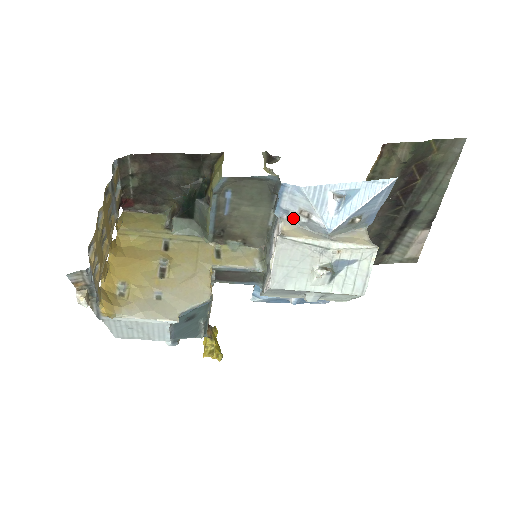
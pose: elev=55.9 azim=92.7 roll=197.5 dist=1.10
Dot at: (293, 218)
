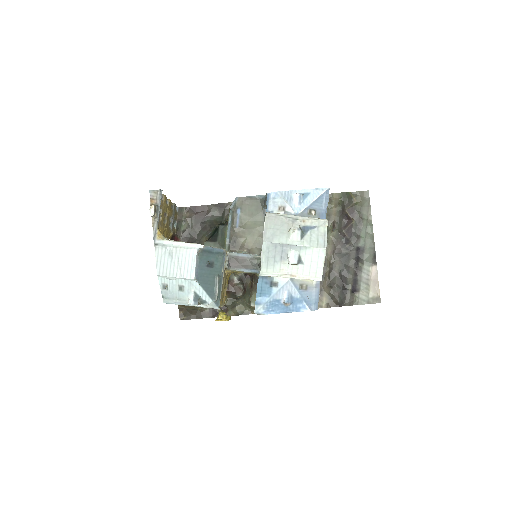
Dot at: occluded
